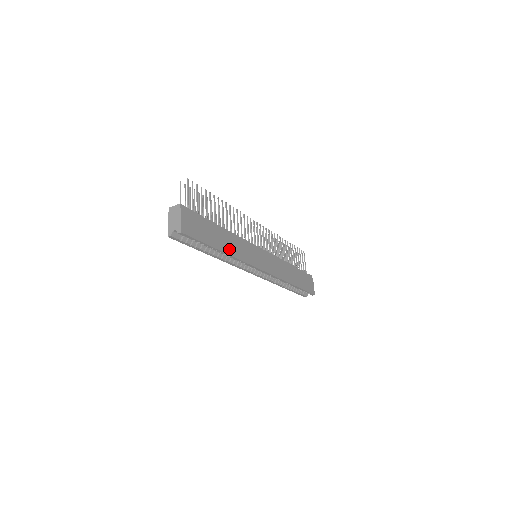
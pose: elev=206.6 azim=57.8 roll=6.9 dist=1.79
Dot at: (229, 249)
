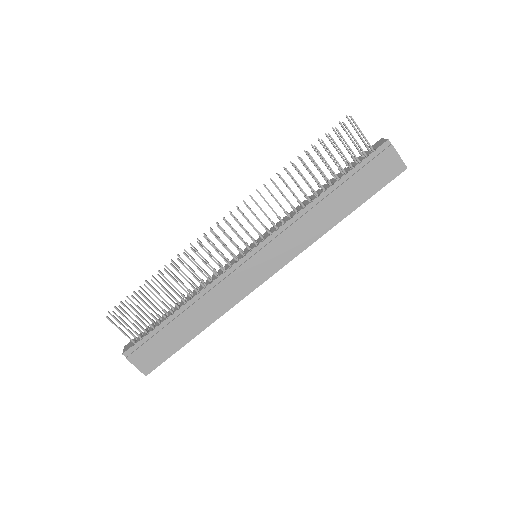
Dot at: (206, 319)
